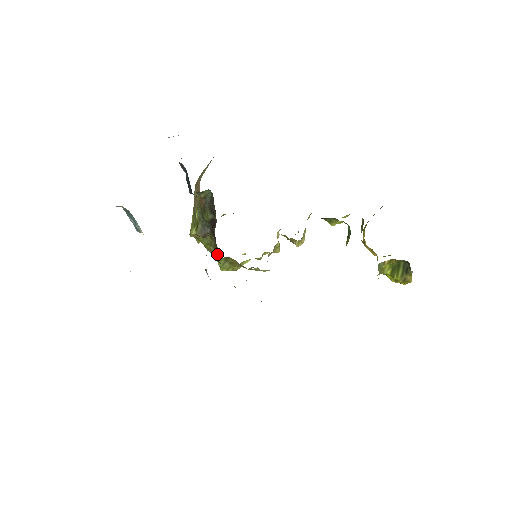
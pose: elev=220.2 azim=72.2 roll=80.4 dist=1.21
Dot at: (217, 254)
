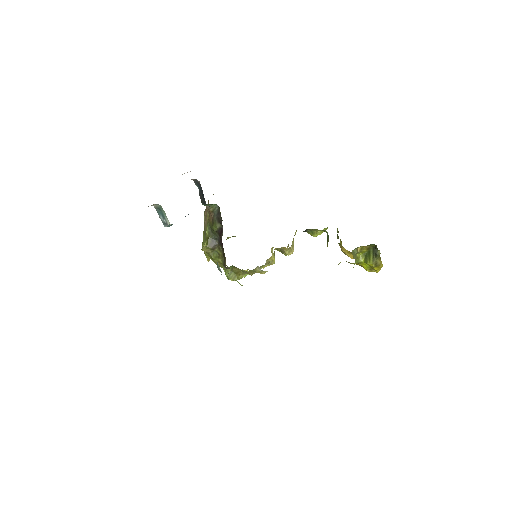
Dot at: (225, 261)
